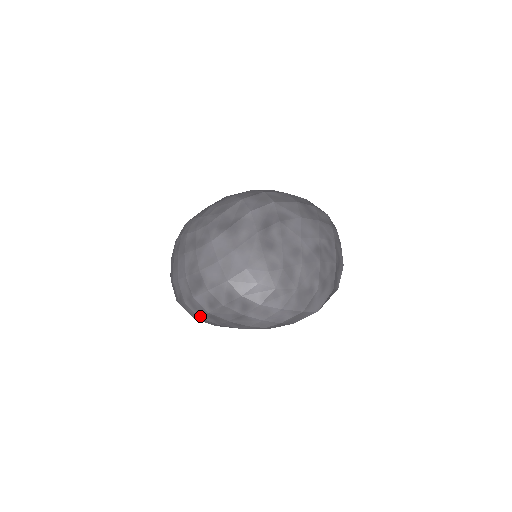
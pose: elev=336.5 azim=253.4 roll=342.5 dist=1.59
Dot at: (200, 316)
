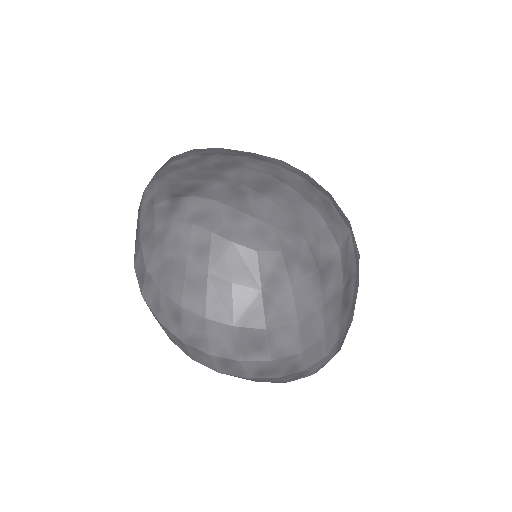
Dot at: (223, 373)
